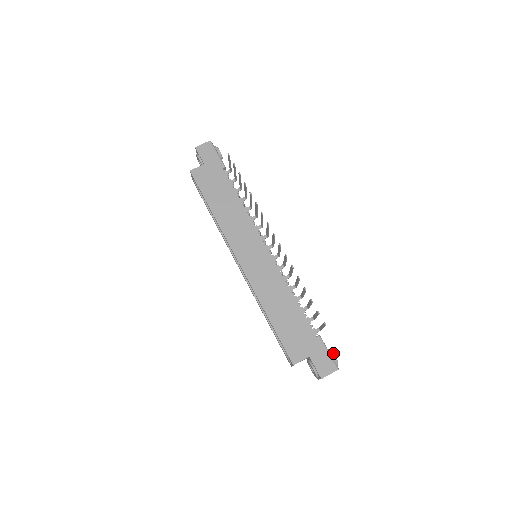
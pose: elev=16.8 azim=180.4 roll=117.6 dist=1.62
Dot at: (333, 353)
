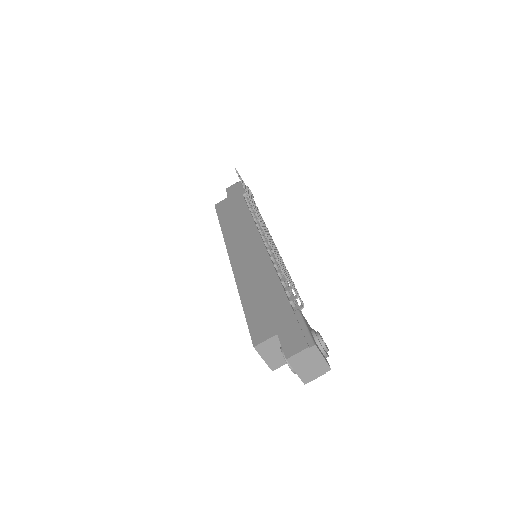
Dot at: (317, 331)
